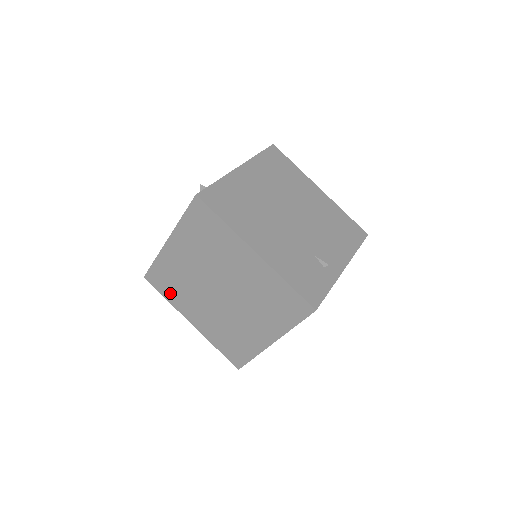
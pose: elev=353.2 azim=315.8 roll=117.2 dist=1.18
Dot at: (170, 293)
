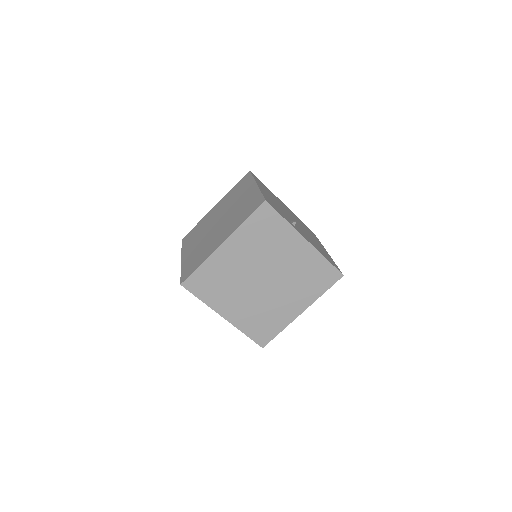
Dot at: (188, 242)
